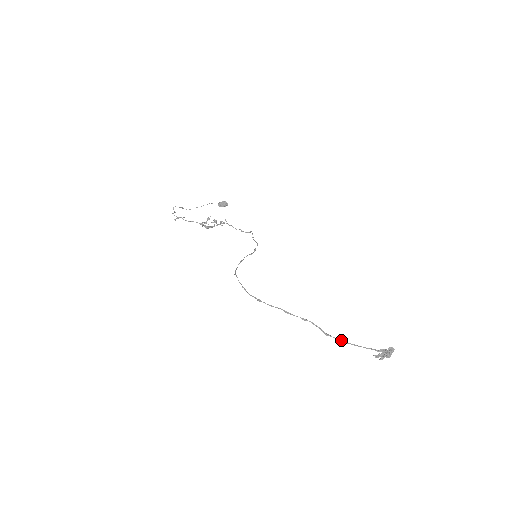
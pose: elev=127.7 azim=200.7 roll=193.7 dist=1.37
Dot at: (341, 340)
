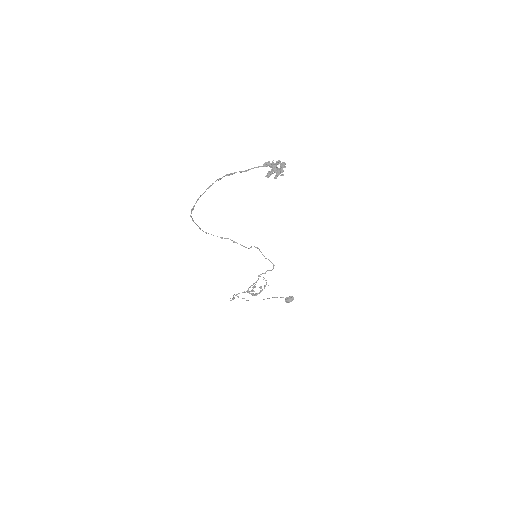
Dot at: (228, 174)
